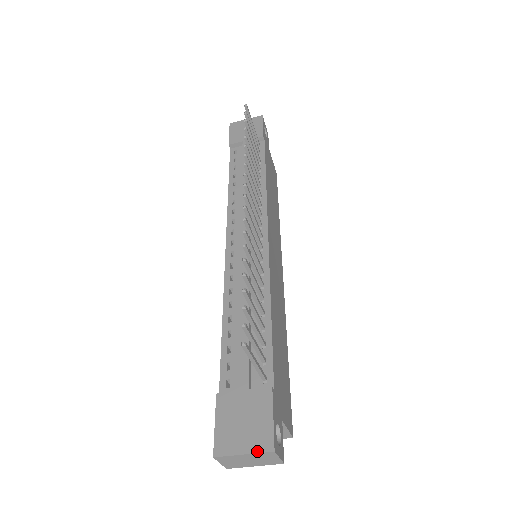
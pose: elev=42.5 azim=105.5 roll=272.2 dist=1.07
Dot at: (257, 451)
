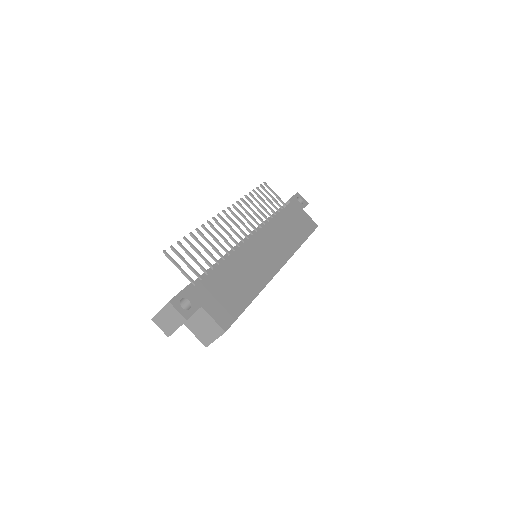
Dot at: (164, 306)
